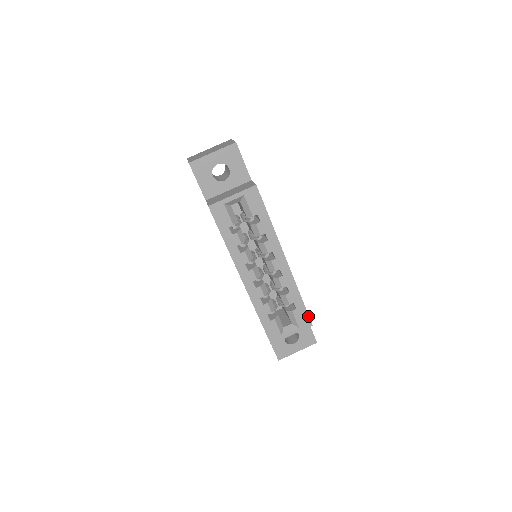
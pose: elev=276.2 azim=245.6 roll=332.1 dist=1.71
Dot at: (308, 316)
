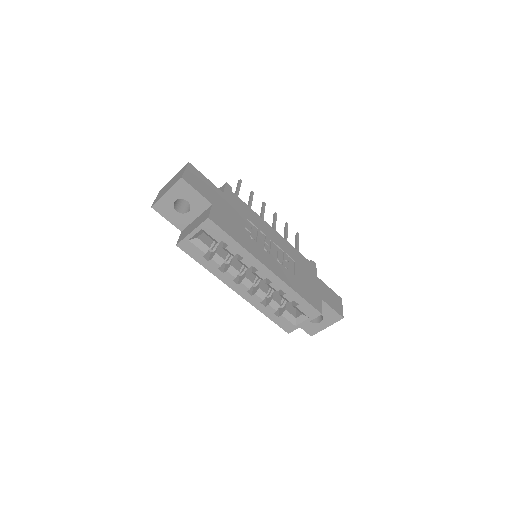
Dot at: (314, 308)
